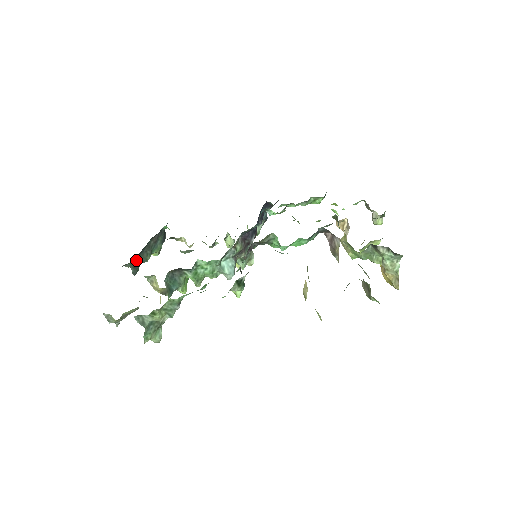
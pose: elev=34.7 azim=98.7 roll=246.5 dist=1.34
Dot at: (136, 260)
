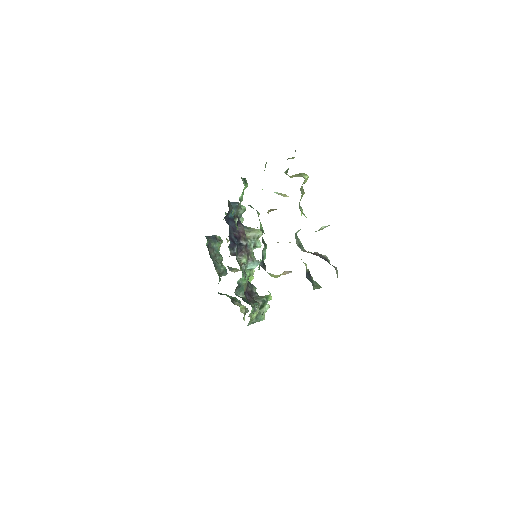
Dot at: (218, 271)
